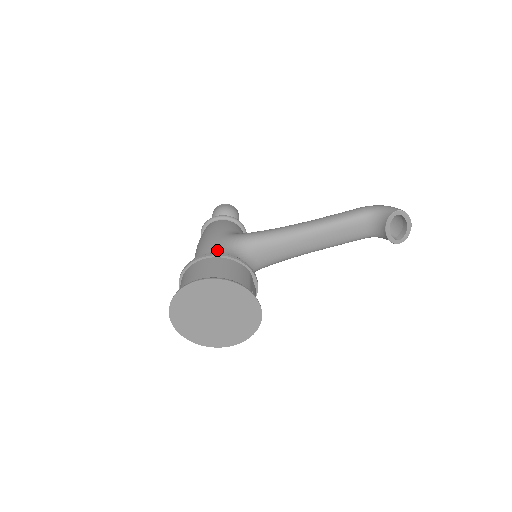
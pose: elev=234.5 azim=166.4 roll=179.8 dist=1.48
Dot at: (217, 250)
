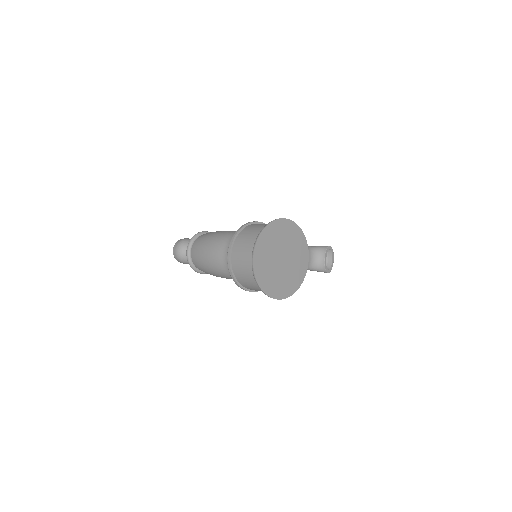
Dot at: occluded
